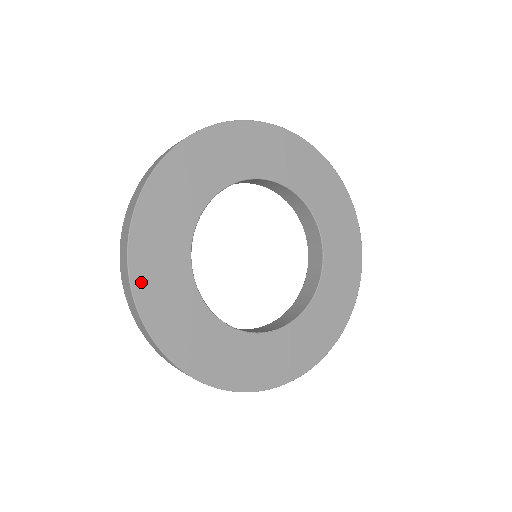
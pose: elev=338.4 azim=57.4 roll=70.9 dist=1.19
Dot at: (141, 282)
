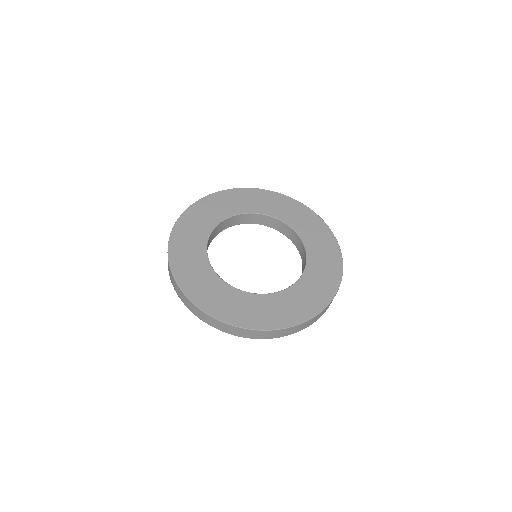
Dot at: (180, 276)
